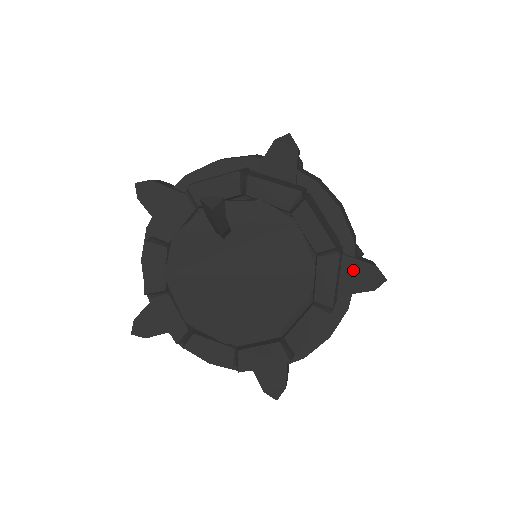
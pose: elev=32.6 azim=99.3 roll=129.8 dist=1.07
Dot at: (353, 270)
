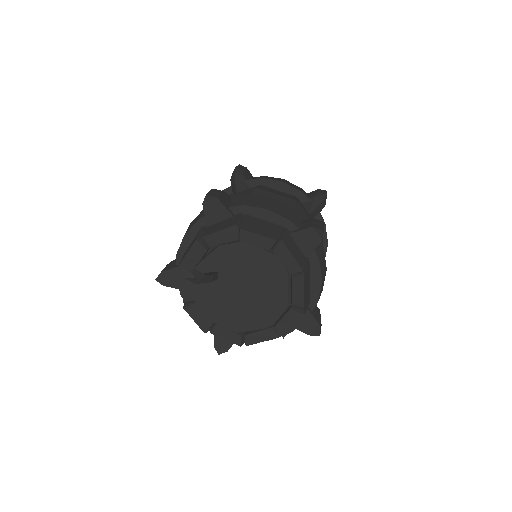
Dot at: (302, 238)
